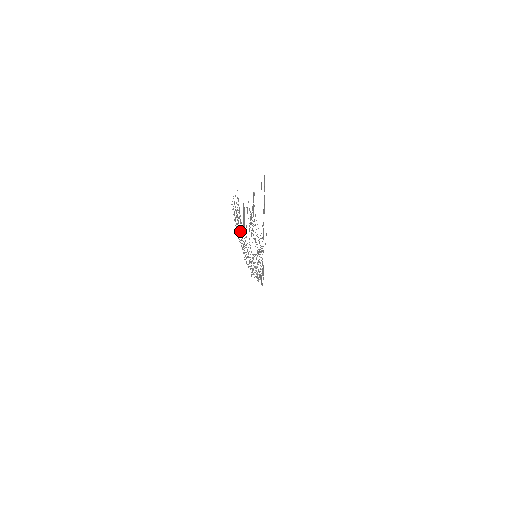
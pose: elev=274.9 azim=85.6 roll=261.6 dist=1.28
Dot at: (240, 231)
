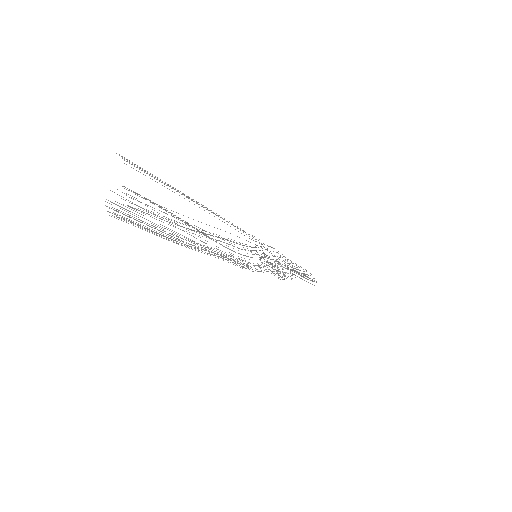
Dot at: (168, 238)
